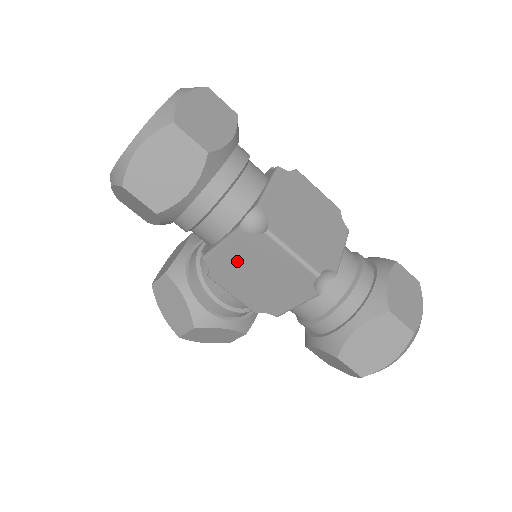
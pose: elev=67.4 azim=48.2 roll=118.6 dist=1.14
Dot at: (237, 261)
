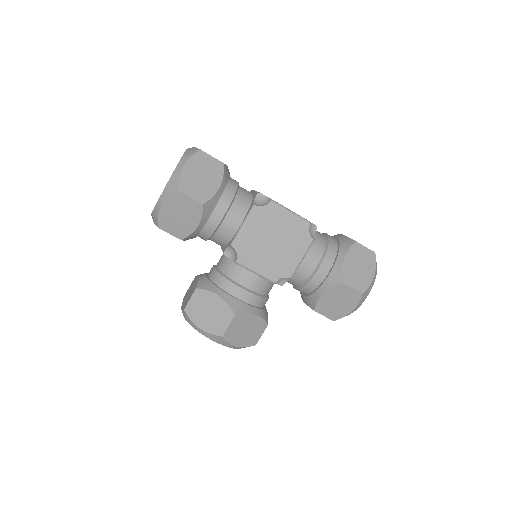
Dot at: (256, 235)
